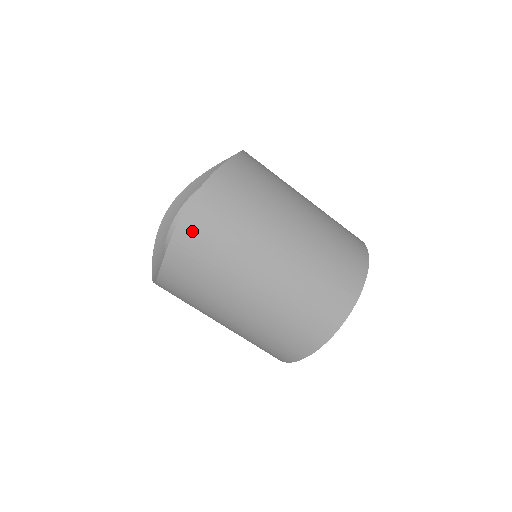
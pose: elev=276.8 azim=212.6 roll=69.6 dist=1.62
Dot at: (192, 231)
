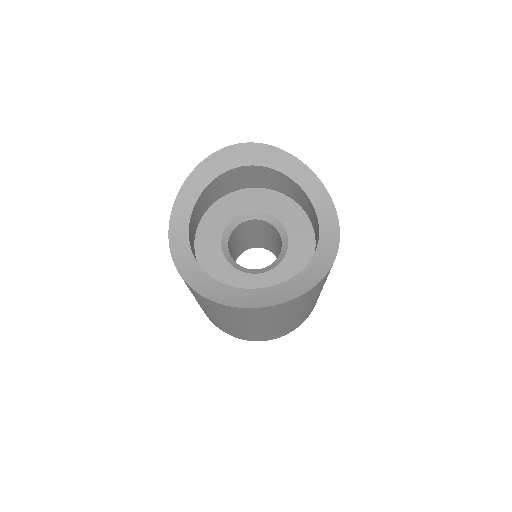
Dot at: (243, 311)
